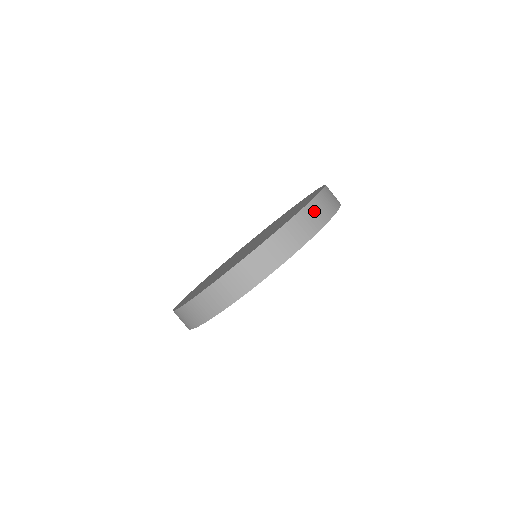
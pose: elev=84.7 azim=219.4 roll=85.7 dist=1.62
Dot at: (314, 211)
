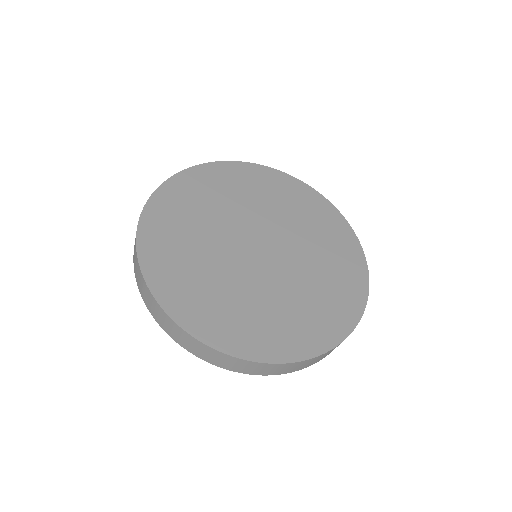
Dot at: (309, 362)
